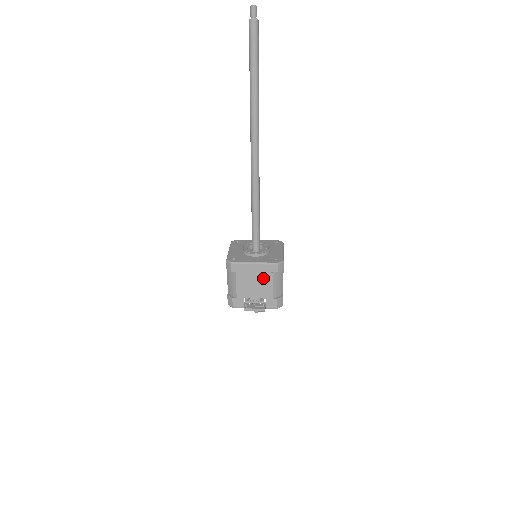
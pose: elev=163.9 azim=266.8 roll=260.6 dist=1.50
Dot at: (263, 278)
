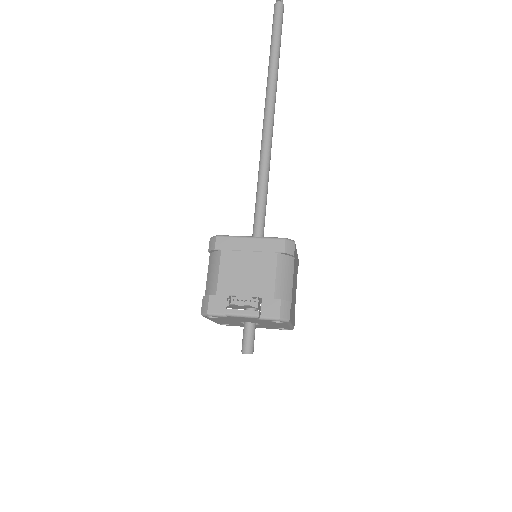
Dot at: (261, 262)
